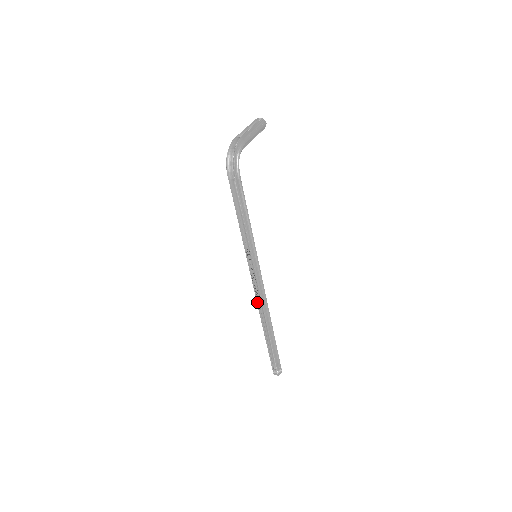
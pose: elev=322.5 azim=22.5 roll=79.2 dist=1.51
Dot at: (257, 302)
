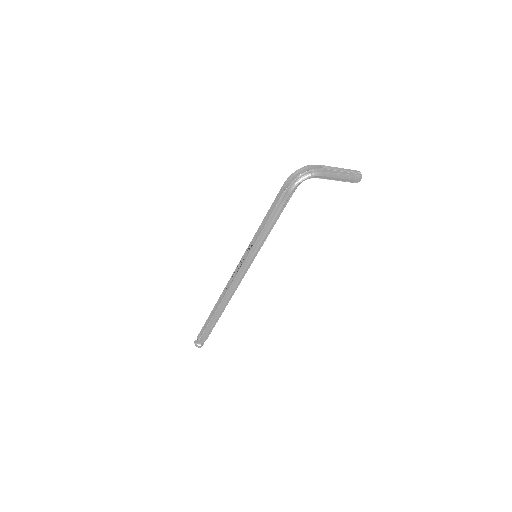
Dot at: (227, 285)
